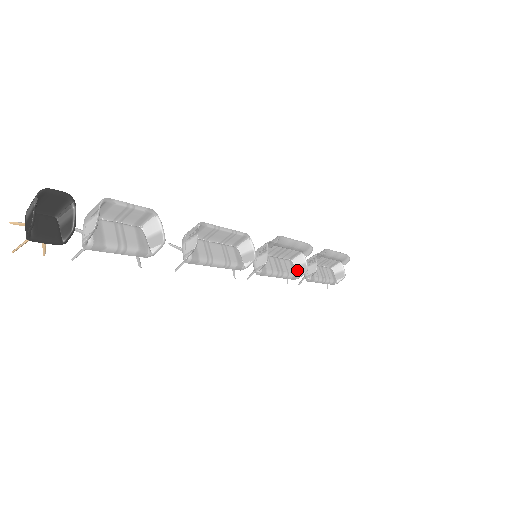
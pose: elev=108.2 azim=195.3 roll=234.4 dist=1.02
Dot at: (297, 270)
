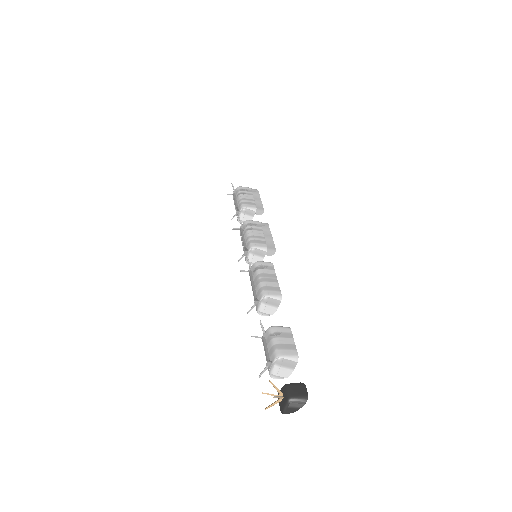
Dot at: occluded
